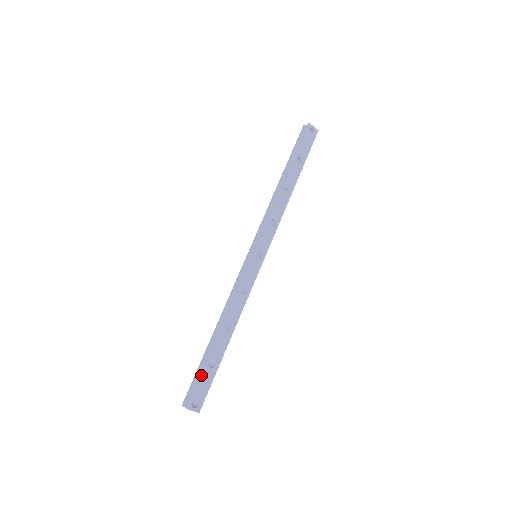
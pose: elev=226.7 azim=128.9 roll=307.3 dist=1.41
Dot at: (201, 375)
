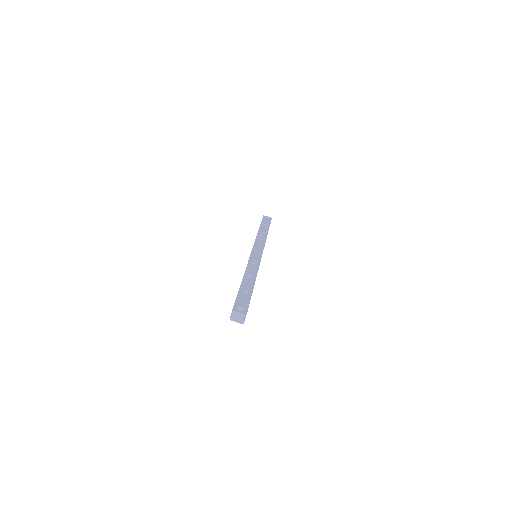
Dot at: (238, 296)
